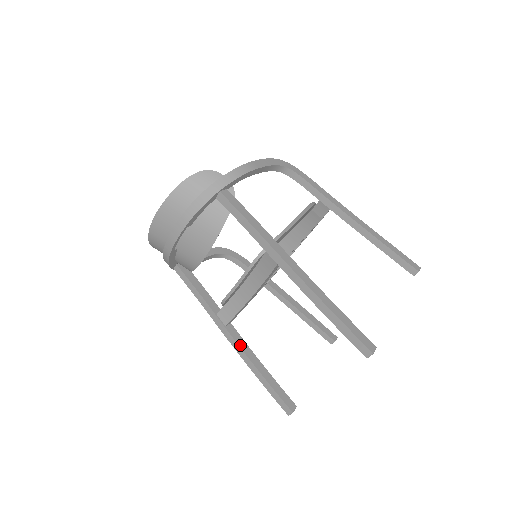
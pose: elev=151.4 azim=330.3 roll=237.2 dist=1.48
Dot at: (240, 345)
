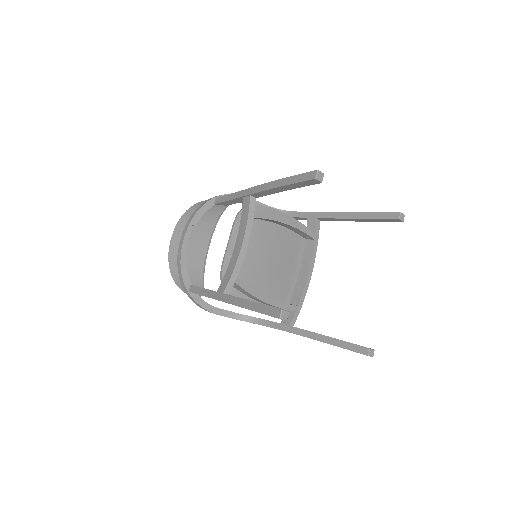
Dot at: (234, 296)
